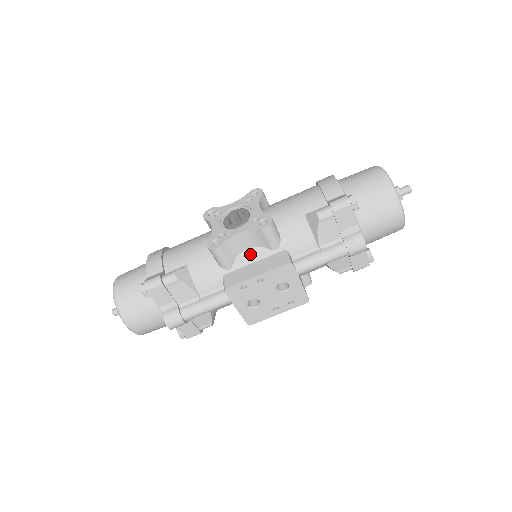
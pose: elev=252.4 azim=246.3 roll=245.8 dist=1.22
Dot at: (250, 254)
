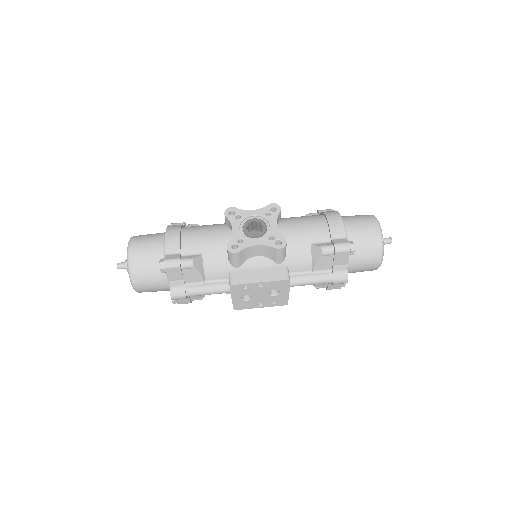
Dot at: (258, 261)
